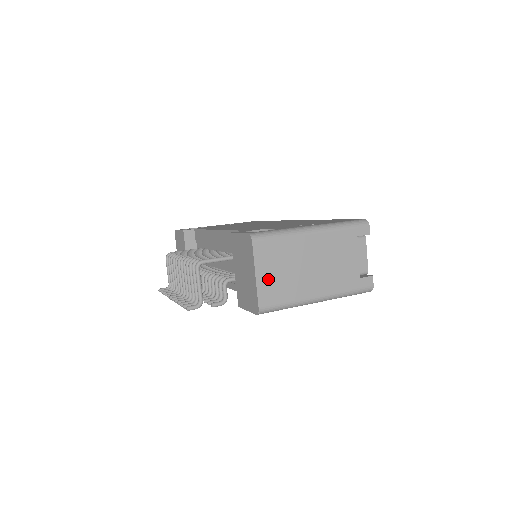
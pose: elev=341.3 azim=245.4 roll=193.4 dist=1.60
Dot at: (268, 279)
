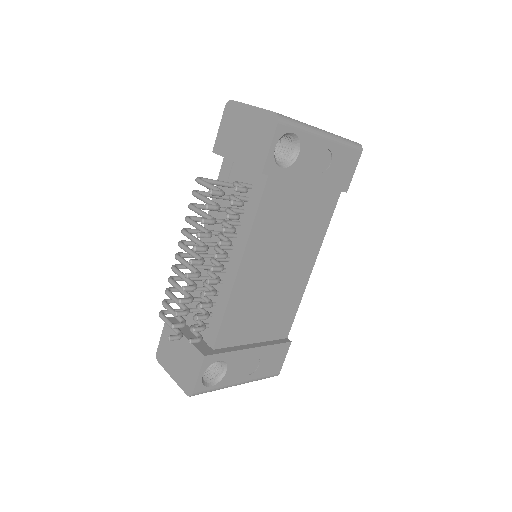
Dot at: occluded
